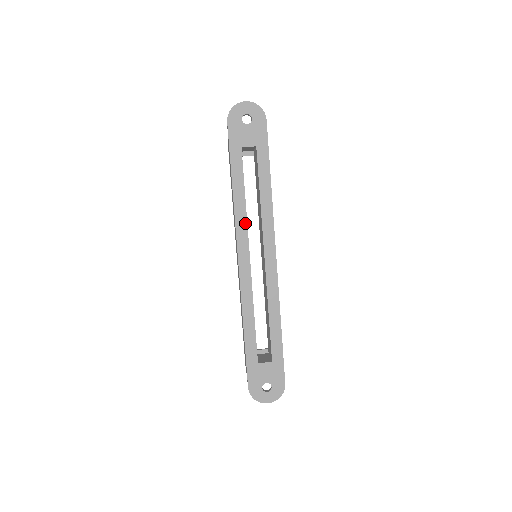
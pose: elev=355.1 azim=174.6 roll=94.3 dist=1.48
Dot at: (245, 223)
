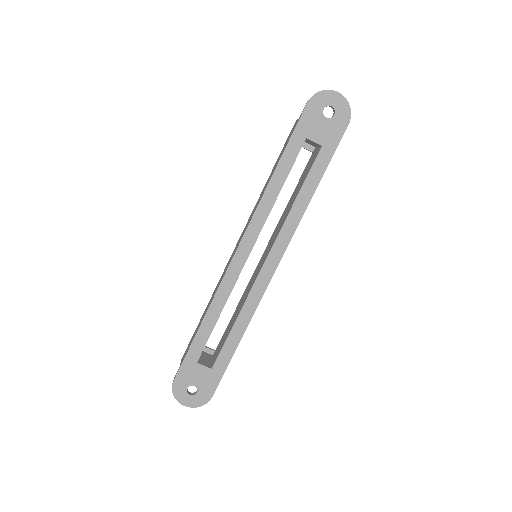
Dot at: (265, 218)
